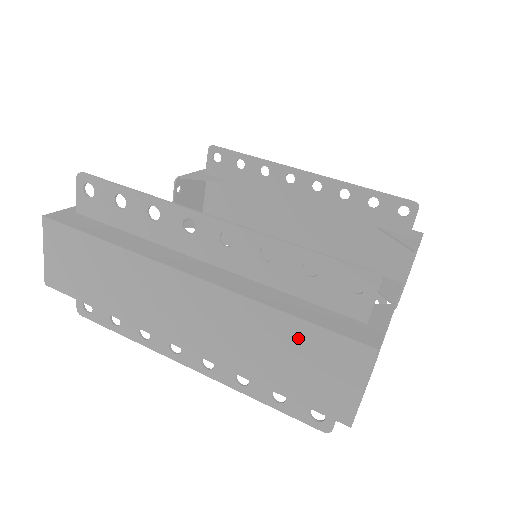
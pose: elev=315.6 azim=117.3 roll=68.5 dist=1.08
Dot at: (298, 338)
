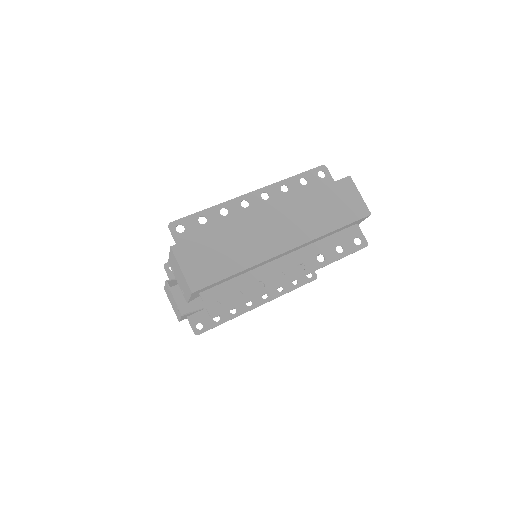
Dot at: (327, 196)
